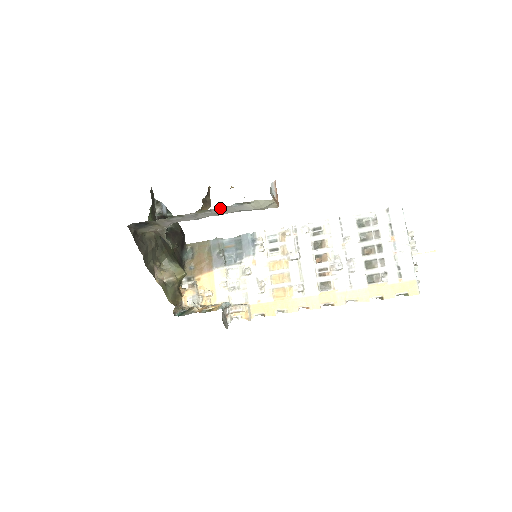
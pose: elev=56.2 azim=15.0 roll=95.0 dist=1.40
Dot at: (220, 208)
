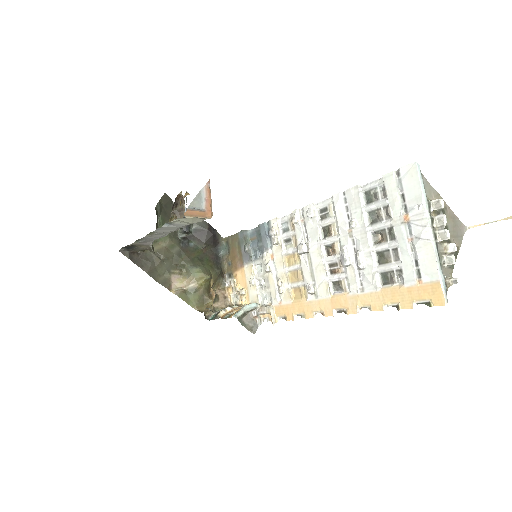
Dot at: (159, 229)
